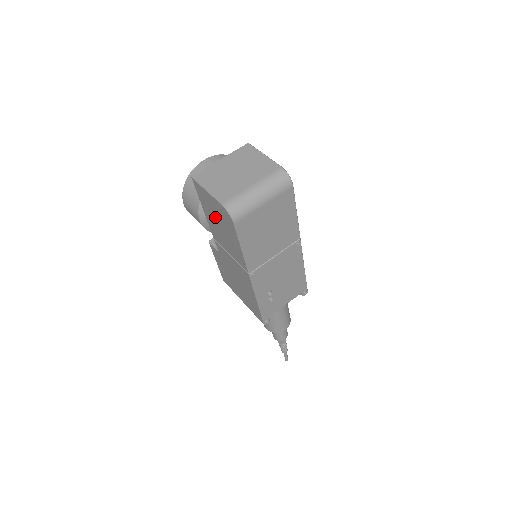
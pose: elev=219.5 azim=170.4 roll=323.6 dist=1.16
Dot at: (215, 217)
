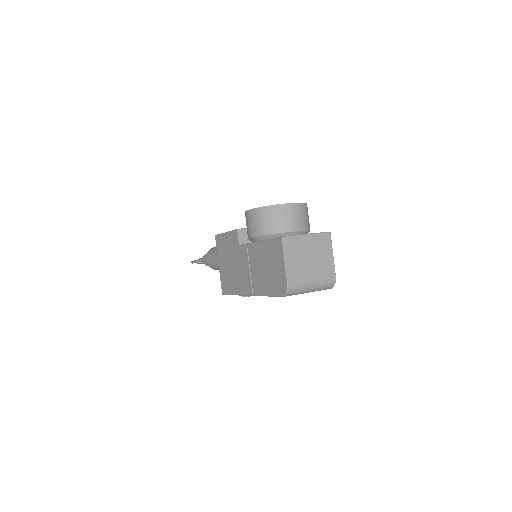
Dot at: (269, 263)
